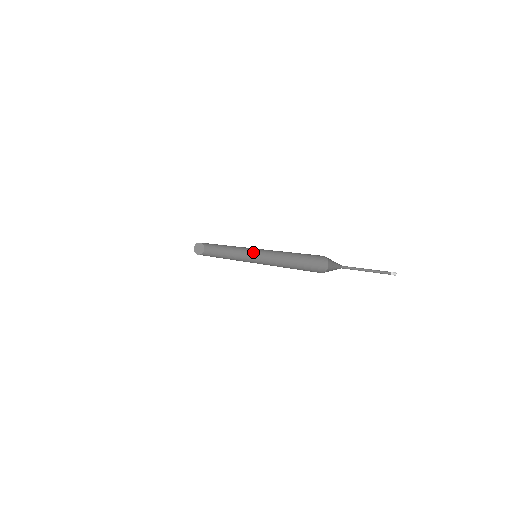
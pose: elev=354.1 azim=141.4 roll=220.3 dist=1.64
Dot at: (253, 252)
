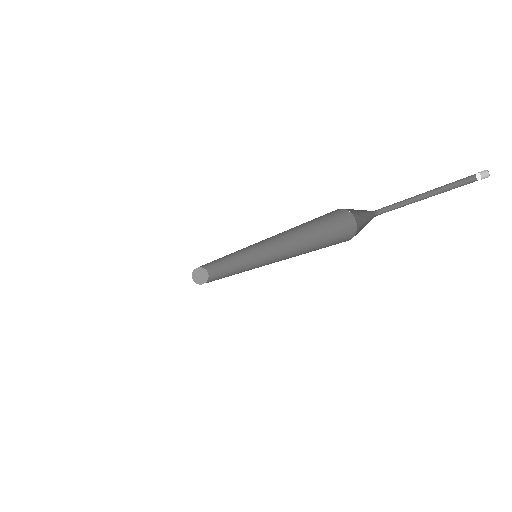
Dot at: (255, 253)
